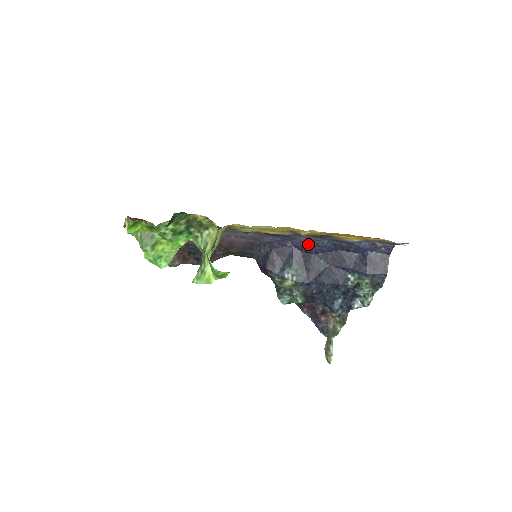
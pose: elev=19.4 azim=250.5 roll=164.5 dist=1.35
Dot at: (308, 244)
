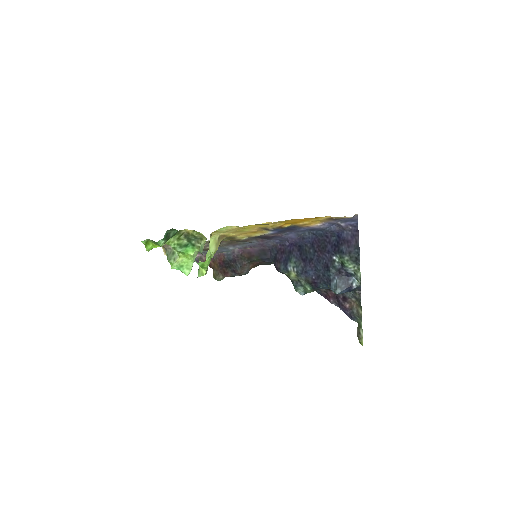
Dot at: (297, 239)
